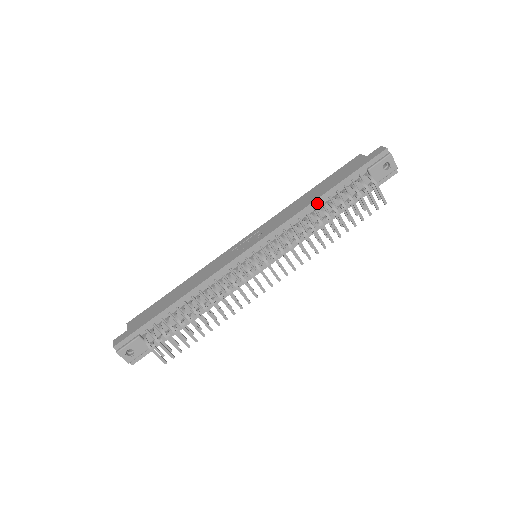
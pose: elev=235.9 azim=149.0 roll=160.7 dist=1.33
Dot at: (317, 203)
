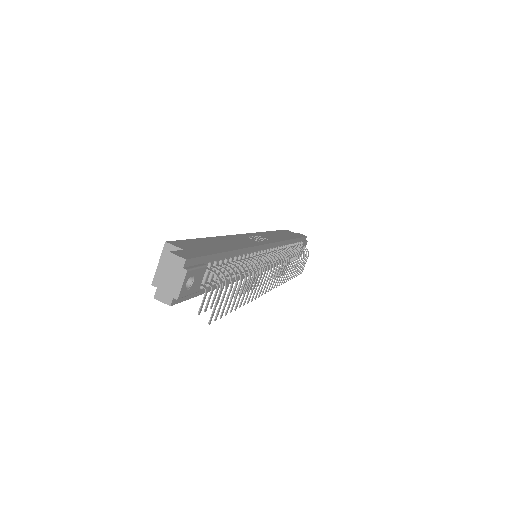
Dot at: (289, 243)
